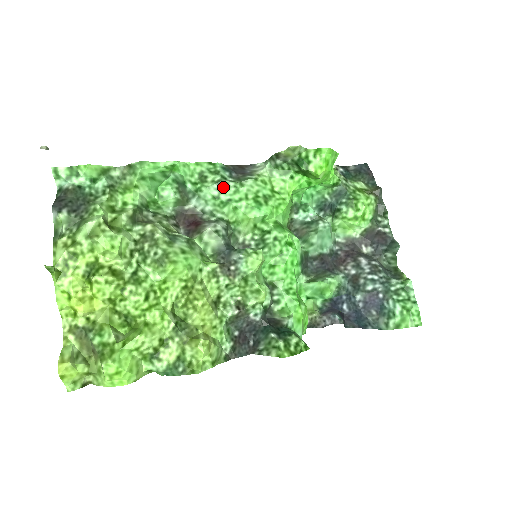
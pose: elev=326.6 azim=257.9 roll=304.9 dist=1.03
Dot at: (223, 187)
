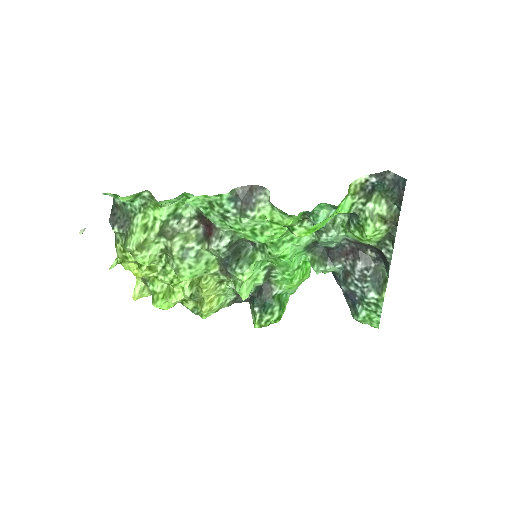
Dot at: (226, 218)
